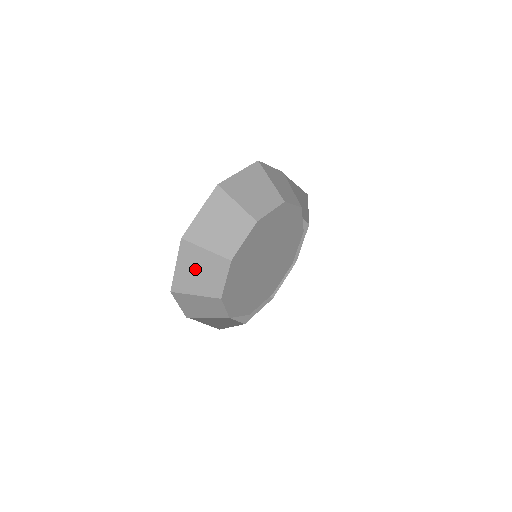
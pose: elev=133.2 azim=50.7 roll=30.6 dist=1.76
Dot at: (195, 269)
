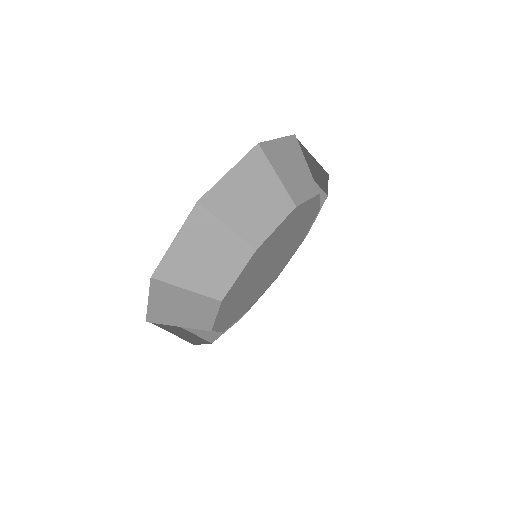
Dot at: (200, 251)
